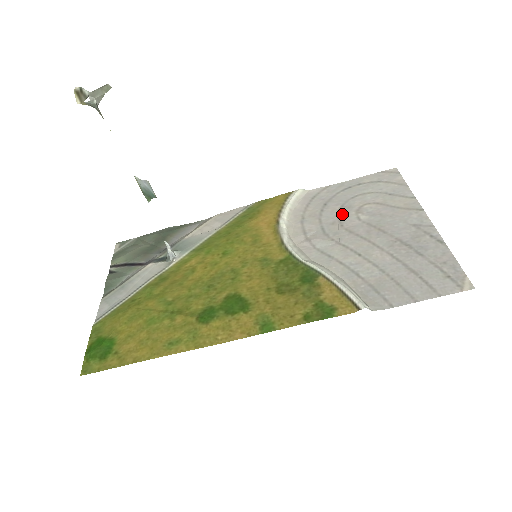
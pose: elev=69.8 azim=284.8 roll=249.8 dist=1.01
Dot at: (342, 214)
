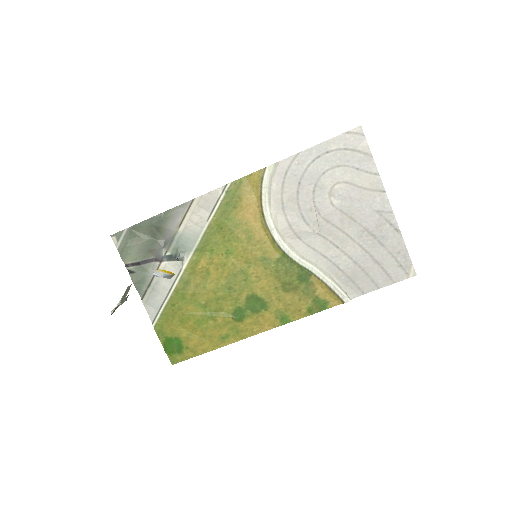
Dot at: (317, 198)
